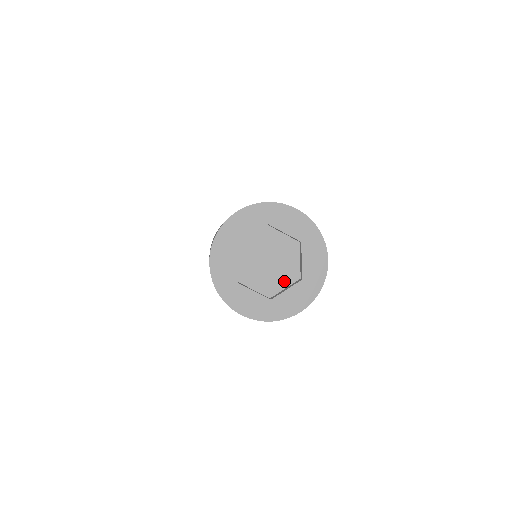
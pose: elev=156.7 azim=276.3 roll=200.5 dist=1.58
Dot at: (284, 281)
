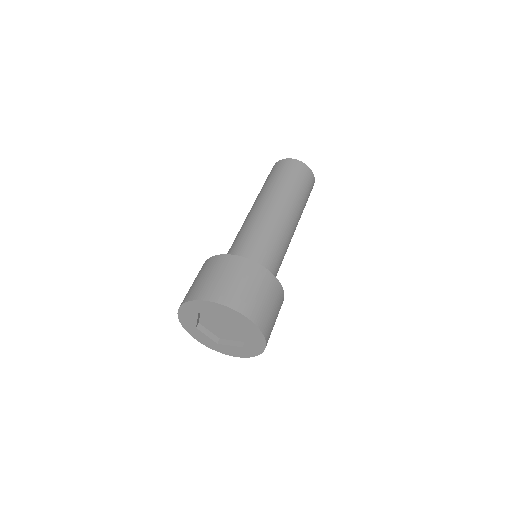
Dot at: (232, 337)
